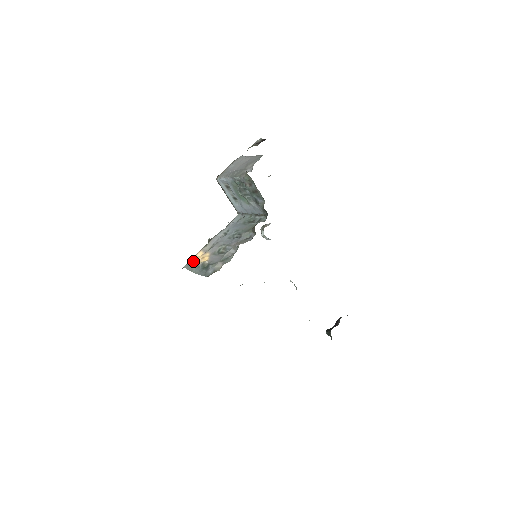
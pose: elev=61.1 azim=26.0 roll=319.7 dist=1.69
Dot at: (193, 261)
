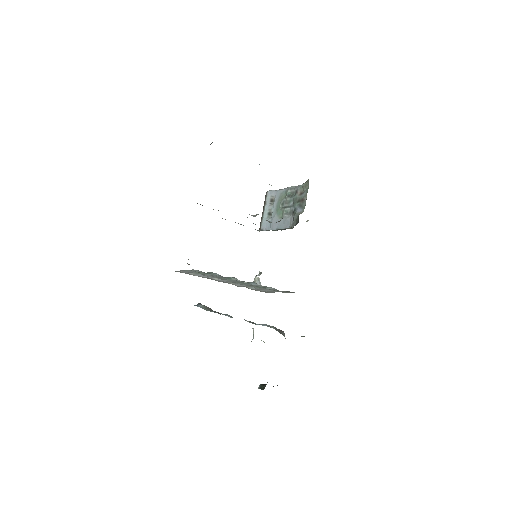
Dot at: occluded
